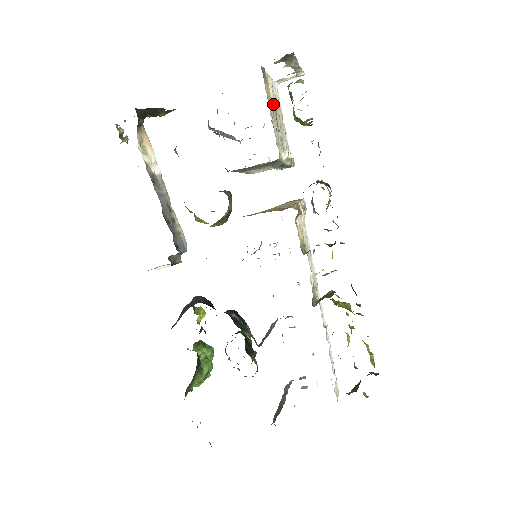
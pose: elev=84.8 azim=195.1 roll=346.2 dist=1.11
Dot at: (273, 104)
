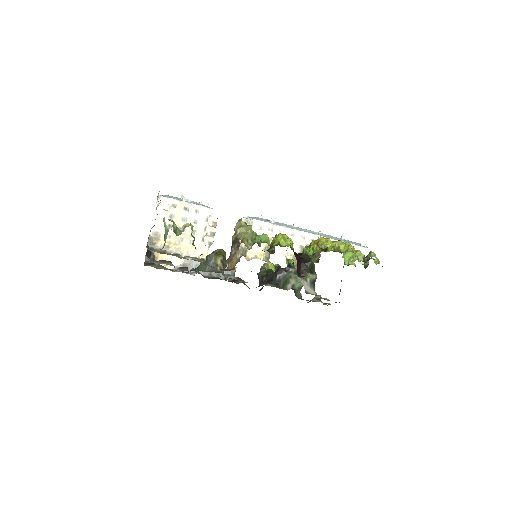
Dot at: (172, 233)
